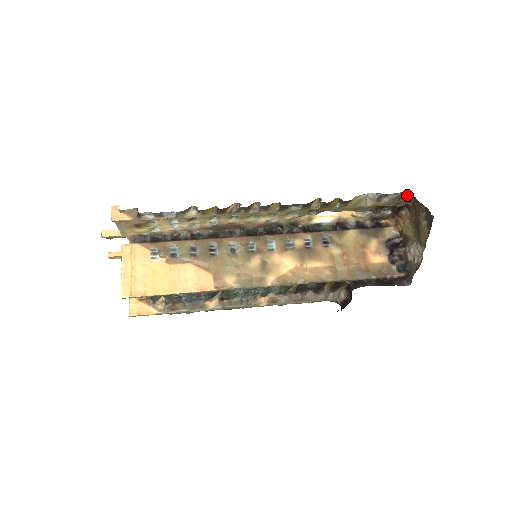
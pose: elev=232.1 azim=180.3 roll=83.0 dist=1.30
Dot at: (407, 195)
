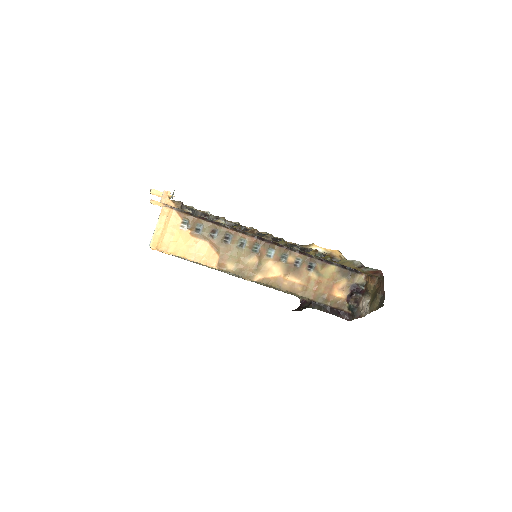
Dot at: (381, 273)
